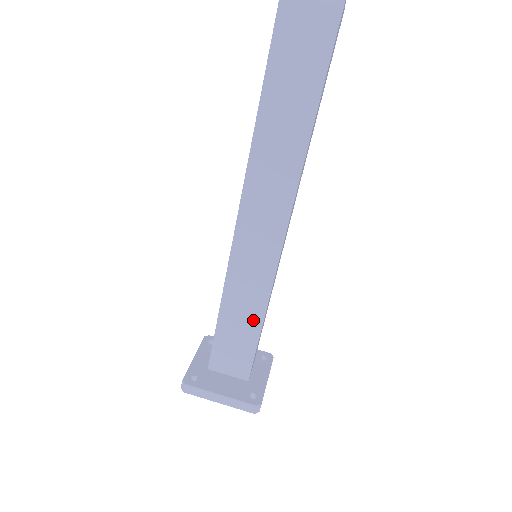
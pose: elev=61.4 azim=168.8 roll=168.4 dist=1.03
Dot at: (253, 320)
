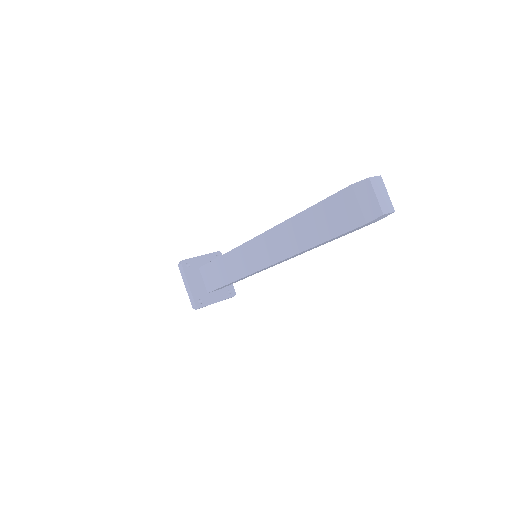
Dot at: (230, 276)
